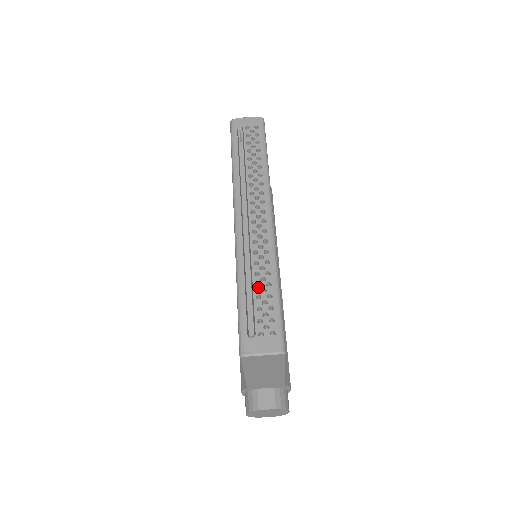
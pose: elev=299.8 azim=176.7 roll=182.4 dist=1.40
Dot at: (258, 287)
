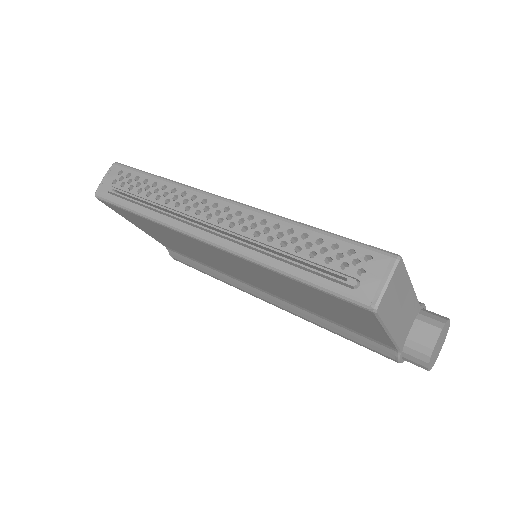
Dot at: occluded
